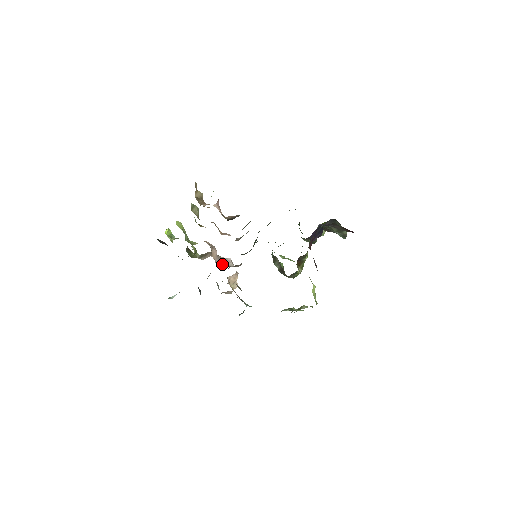
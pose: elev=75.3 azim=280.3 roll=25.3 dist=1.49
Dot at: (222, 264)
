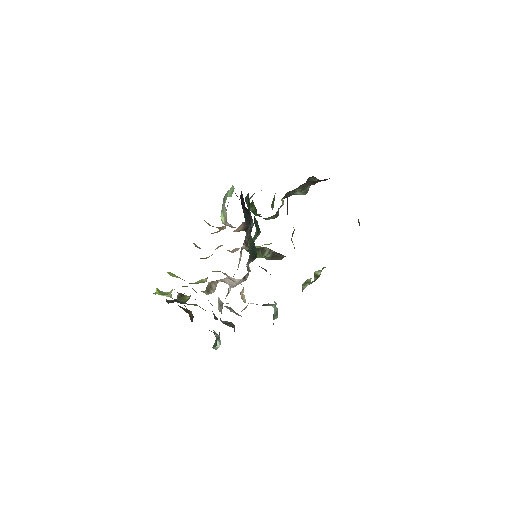
Dot at: (231, 284)
